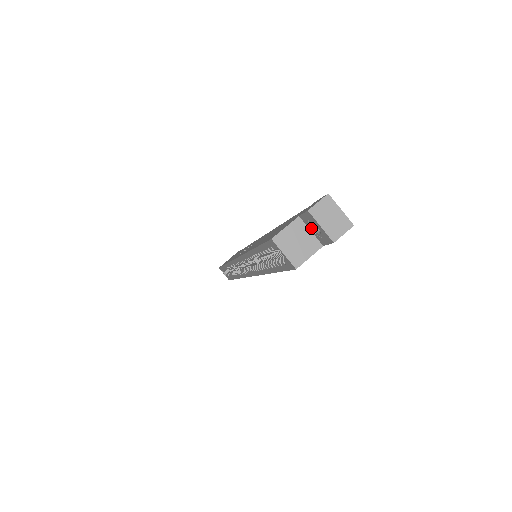
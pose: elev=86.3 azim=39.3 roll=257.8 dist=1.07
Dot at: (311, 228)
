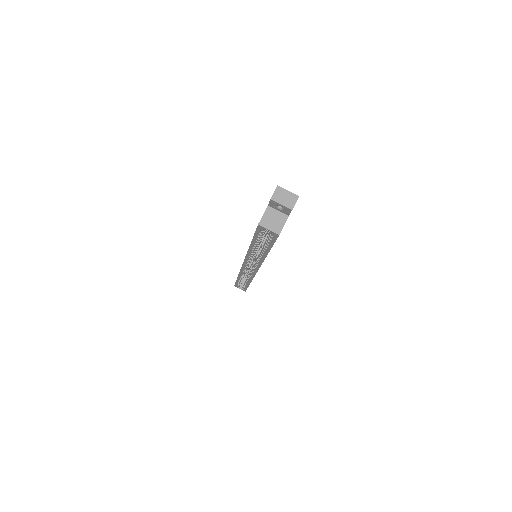
Dot at: (277, 209)
